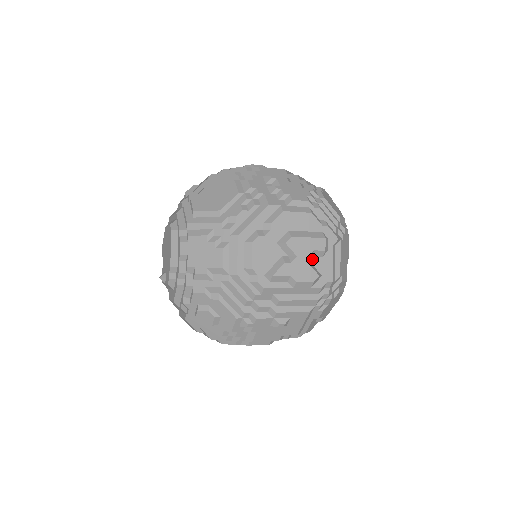
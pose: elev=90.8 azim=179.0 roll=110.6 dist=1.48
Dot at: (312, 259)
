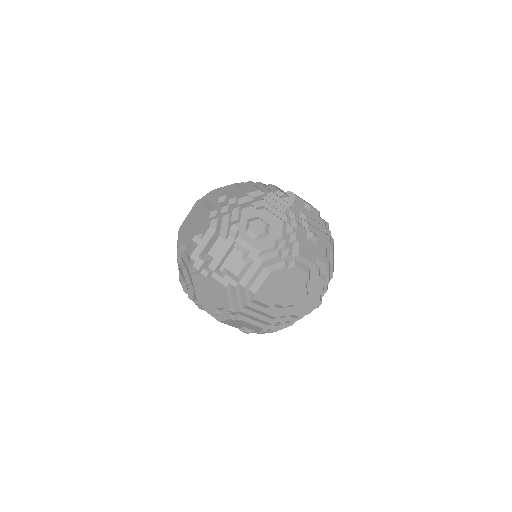
Dot at: occluded
